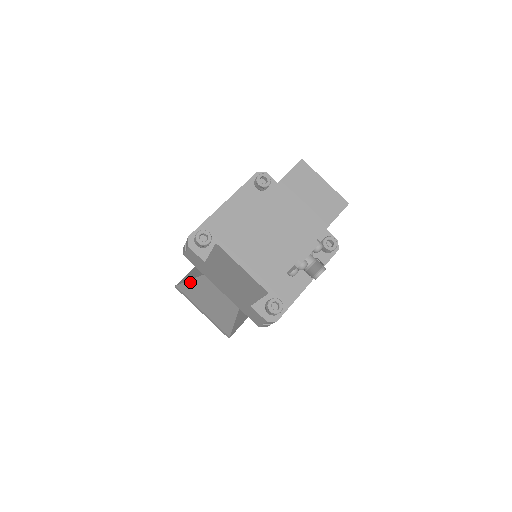
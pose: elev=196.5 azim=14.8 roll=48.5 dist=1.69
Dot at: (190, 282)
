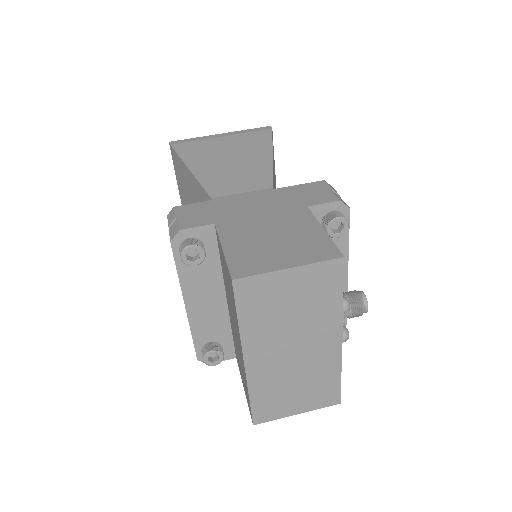
Dot at: occluded
